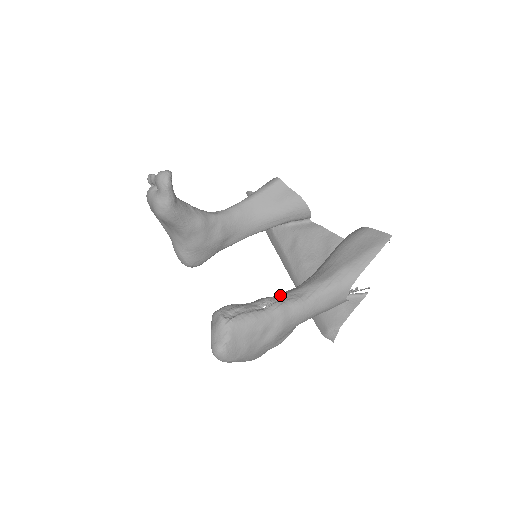
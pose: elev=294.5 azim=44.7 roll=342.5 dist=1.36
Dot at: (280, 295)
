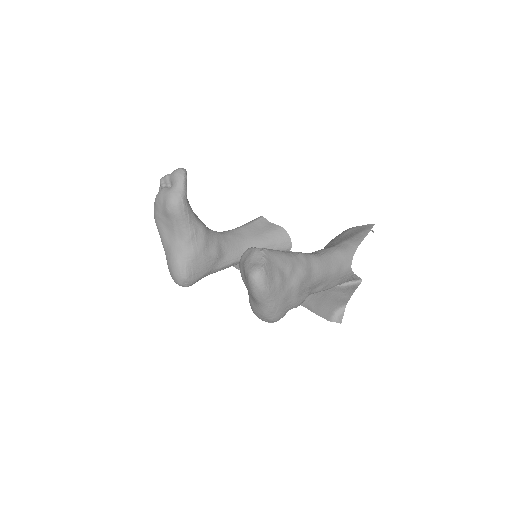
Dot at: occluded
